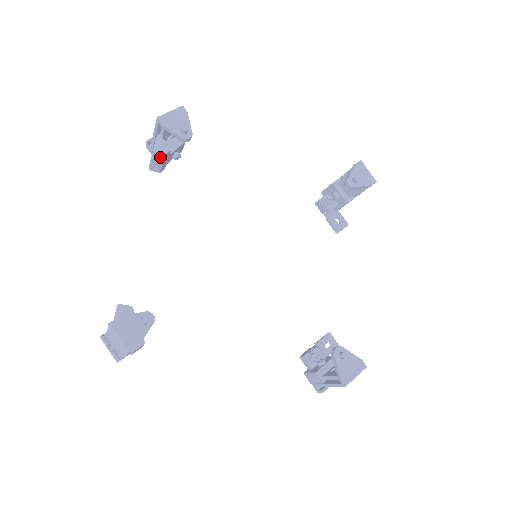
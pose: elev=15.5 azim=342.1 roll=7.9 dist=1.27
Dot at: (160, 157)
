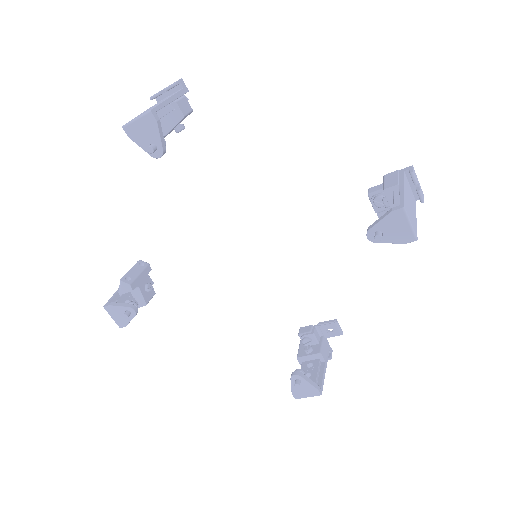
Dot at: occluded
